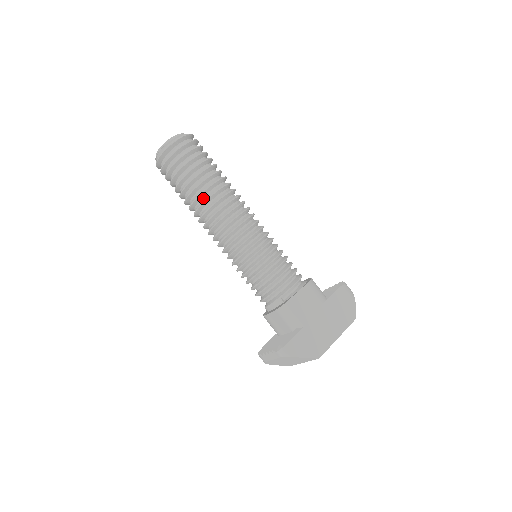
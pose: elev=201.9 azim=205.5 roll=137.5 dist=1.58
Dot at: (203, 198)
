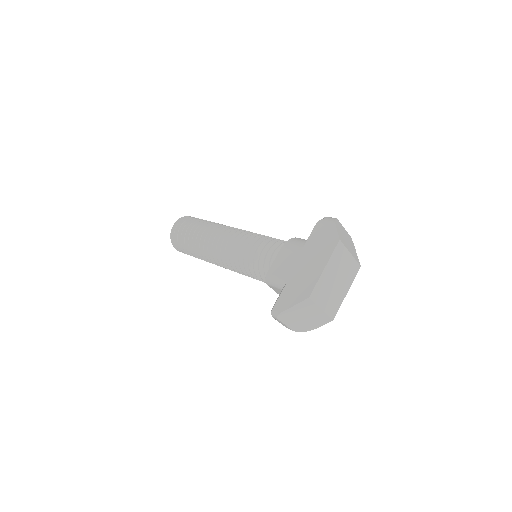
Dot at: occluded
